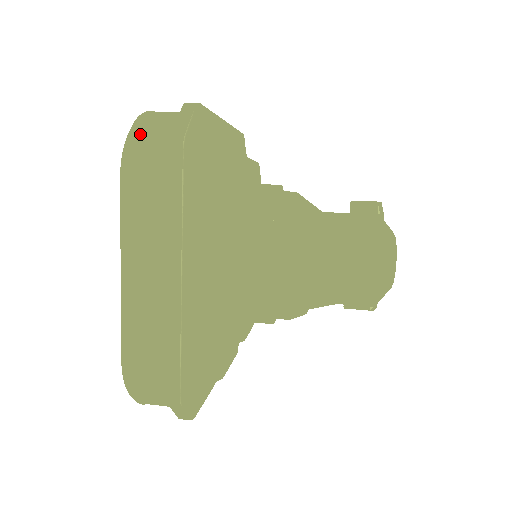
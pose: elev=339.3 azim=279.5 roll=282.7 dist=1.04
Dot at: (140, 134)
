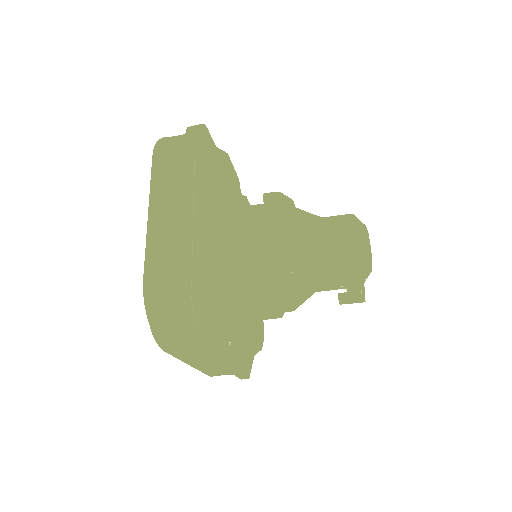
Dot at: (167, 138)
